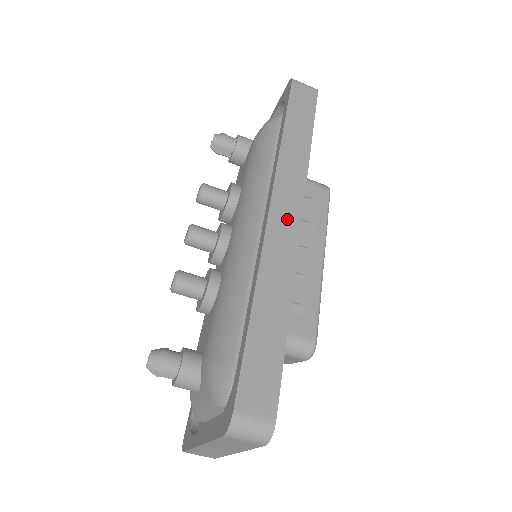
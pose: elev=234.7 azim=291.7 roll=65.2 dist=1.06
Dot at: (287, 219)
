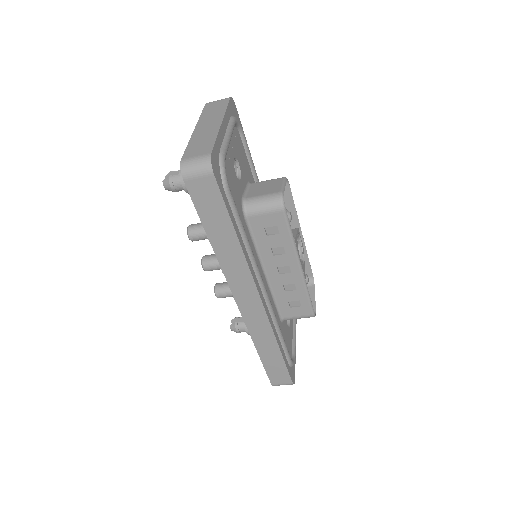
Dot at: (251, 304)
